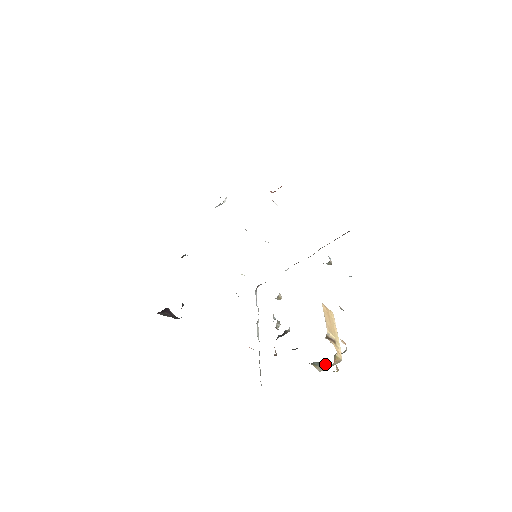
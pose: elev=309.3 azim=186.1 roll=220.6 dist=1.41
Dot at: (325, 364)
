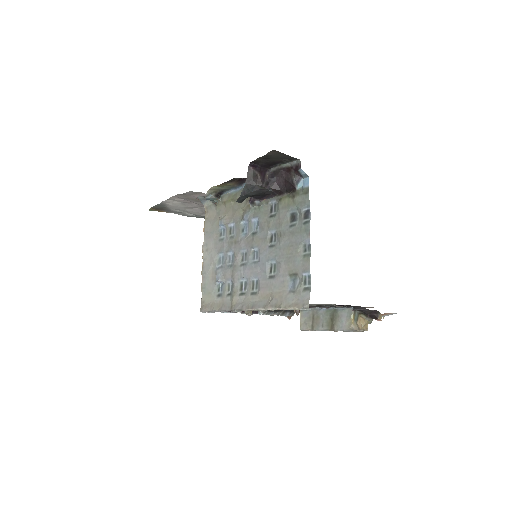
Dot at: (359, 324)
